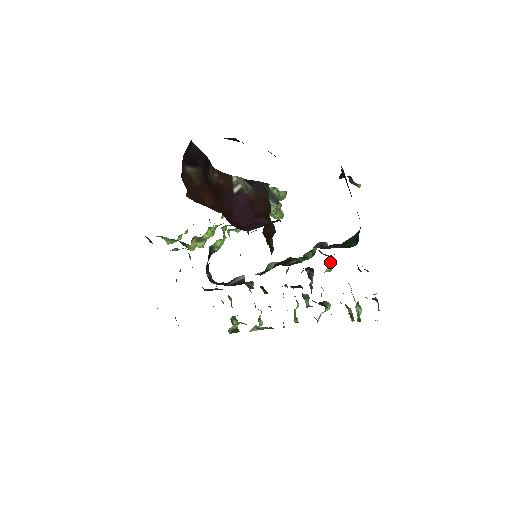
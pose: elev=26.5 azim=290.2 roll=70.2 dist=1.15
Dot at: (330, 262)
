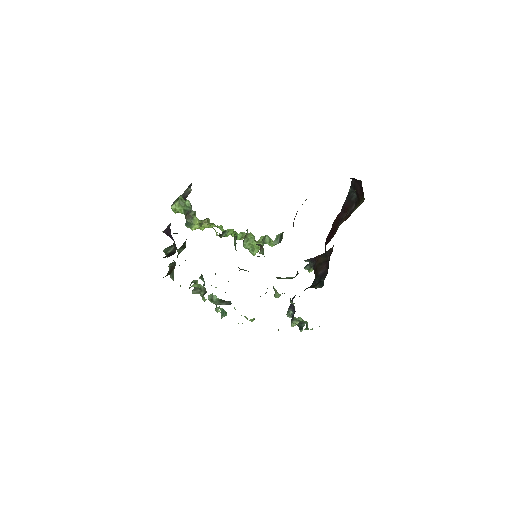
Dot at: occluded
